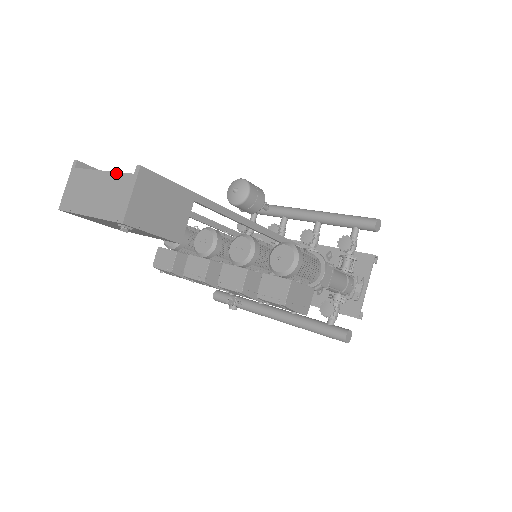
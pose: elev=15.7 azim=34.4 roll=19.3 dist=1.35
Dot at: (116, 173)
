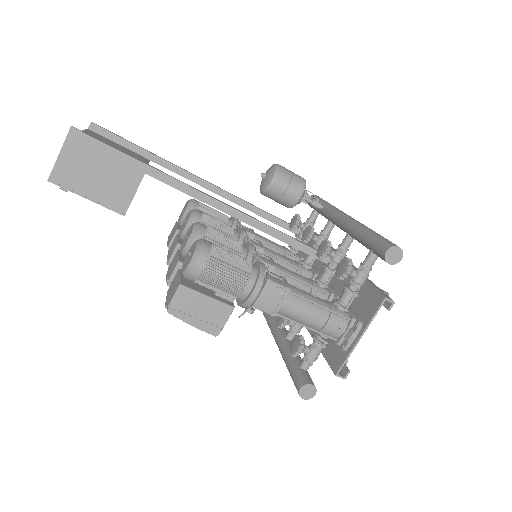
Dot at: occluded
